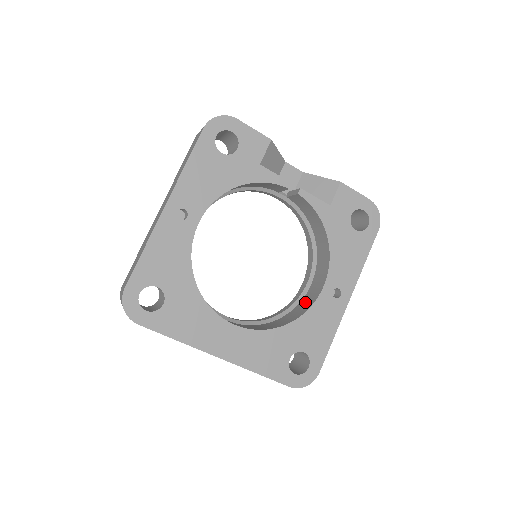
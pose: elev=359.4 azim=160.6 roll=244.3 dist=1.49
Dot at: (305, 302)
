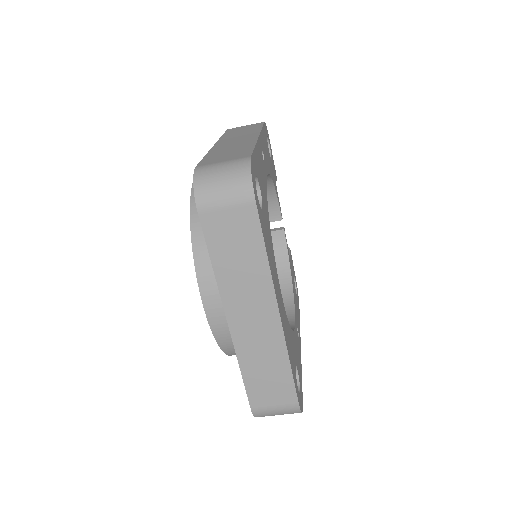
Dot at: occluded
